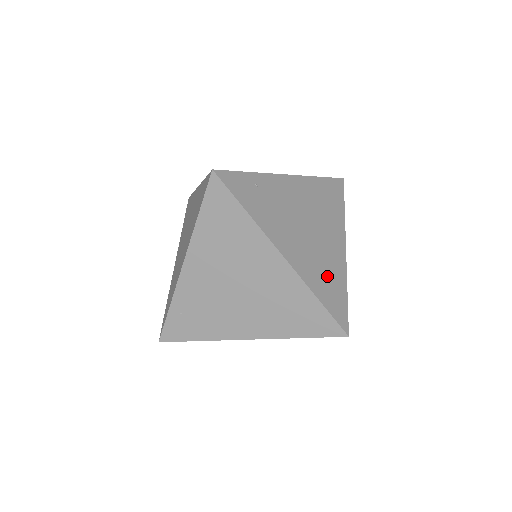
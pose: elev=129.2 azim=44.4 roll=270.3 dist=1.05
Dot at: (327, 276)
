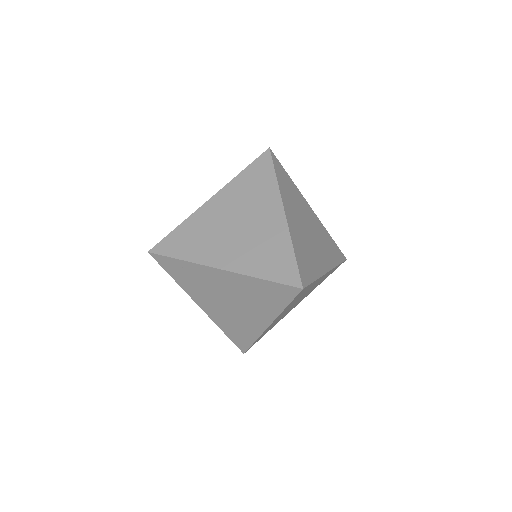
Dot at: occluded
